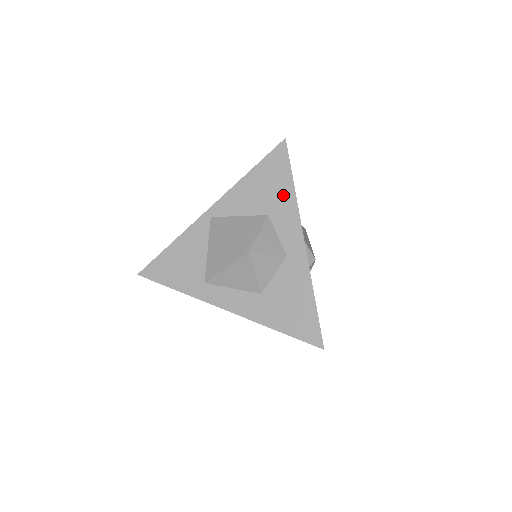
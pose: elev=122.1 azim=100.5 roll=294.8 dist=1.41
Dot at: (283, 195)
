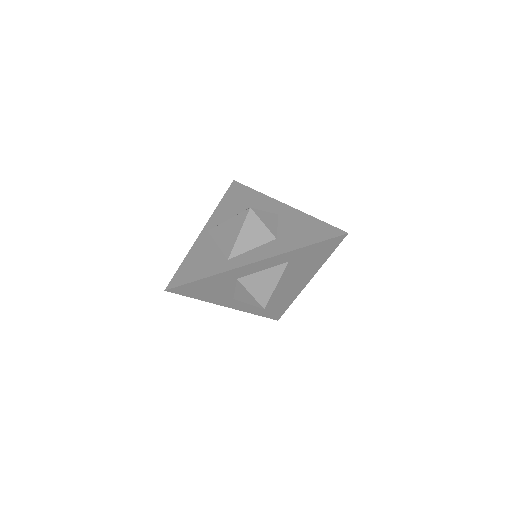
Dot at: (252, 197)
